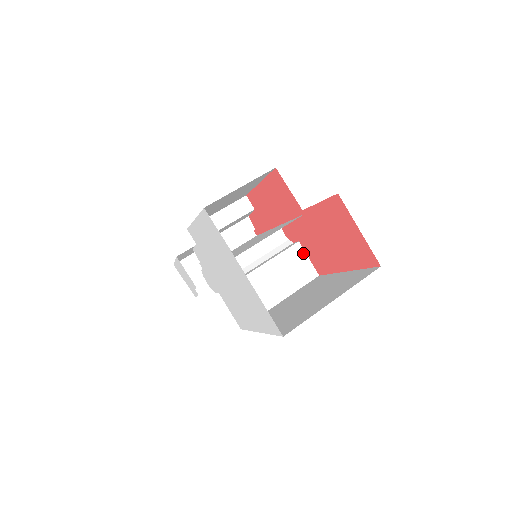
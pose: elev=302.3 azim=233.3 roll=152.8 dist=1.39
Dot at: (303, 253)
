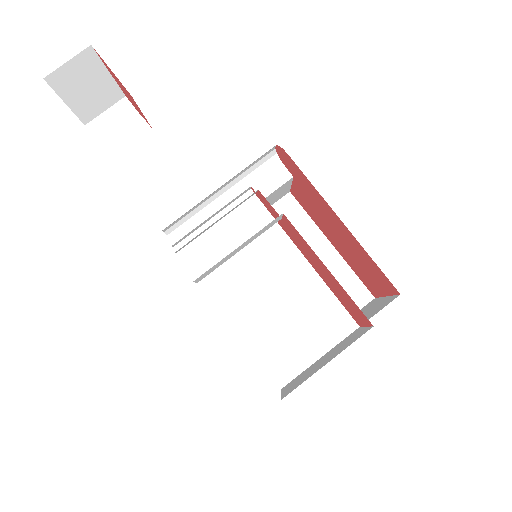
Dot at: (289, 184)
